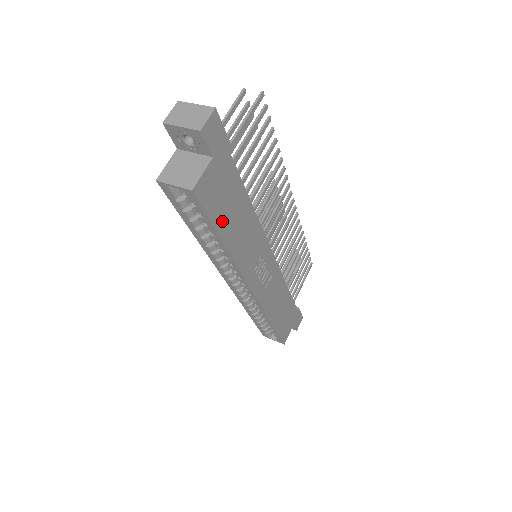
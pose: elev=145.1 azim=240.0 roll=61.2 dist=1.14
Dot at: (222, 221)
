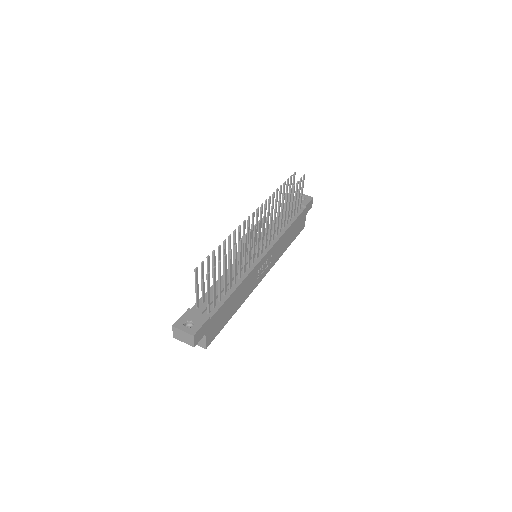
Dot at: (226, 319)
